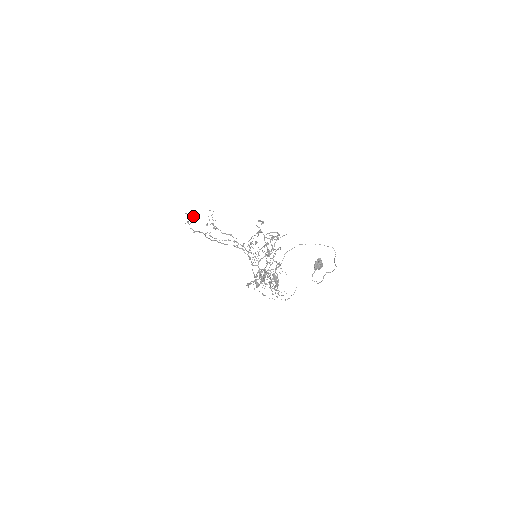
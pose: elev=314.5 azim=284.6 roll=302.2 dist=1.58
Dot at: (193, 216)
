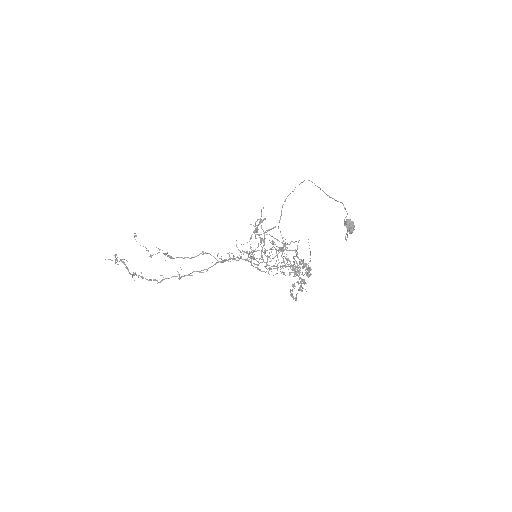
Dot at: (115, 255)
